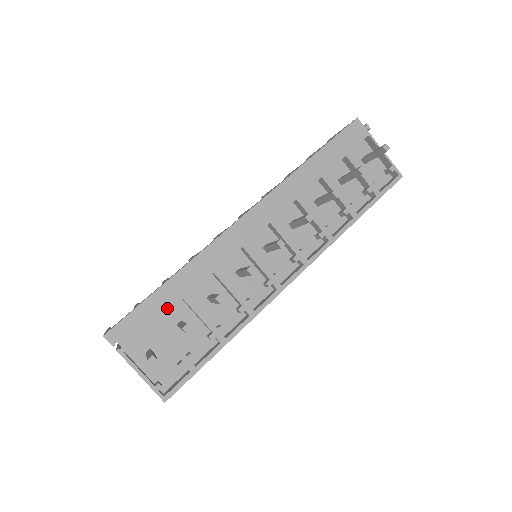
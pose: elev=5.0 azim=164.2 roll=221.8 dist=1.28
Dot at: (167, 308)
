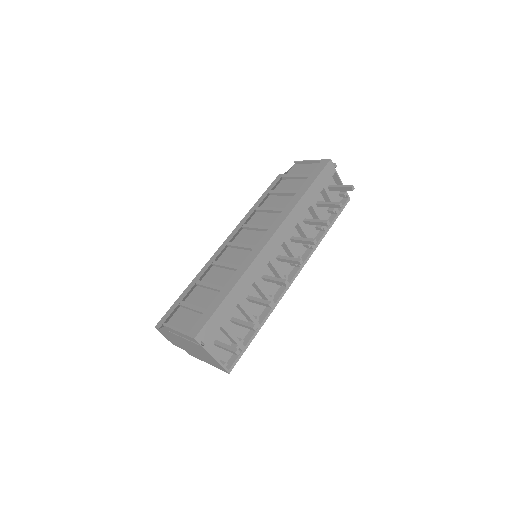
Dot at: (229, 312)
